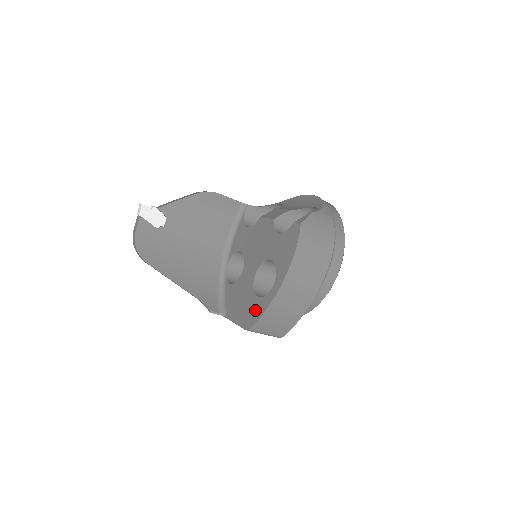
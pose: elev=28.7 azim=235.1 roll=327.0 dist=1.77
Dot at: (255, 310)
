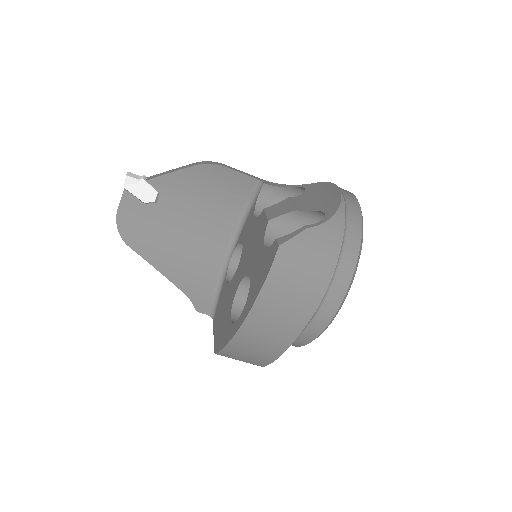
Dot at: (224, 334)
